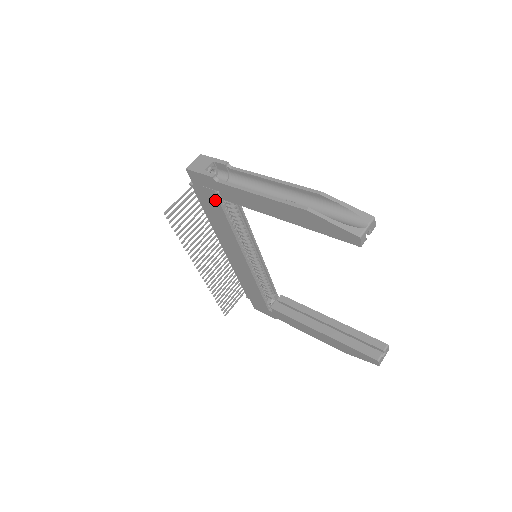
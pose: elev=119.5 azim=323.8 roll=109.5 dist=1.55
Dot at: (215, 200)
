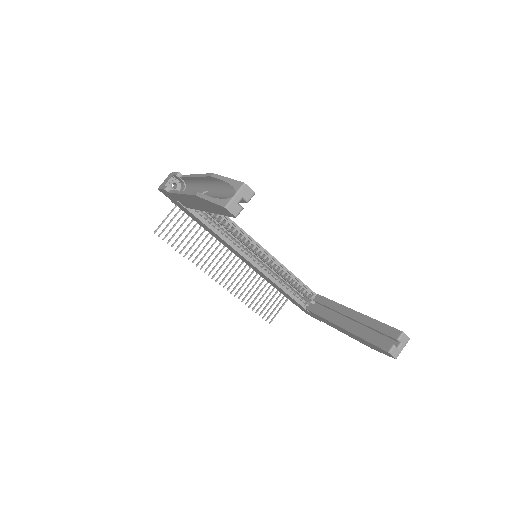
Dot at: (186, 210)
